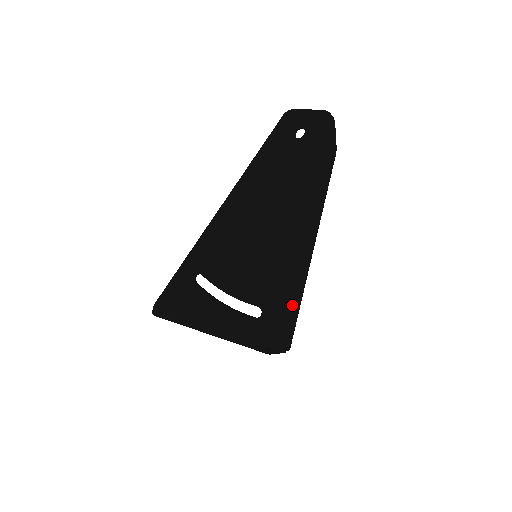
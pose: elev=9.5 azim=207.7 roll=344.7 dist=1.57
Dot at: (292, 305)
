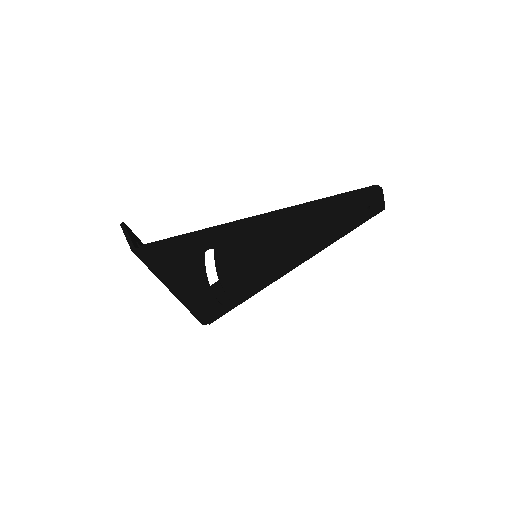
Dot at: occluded
